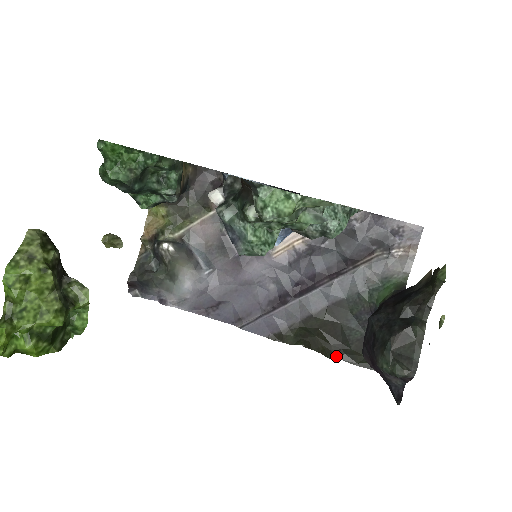
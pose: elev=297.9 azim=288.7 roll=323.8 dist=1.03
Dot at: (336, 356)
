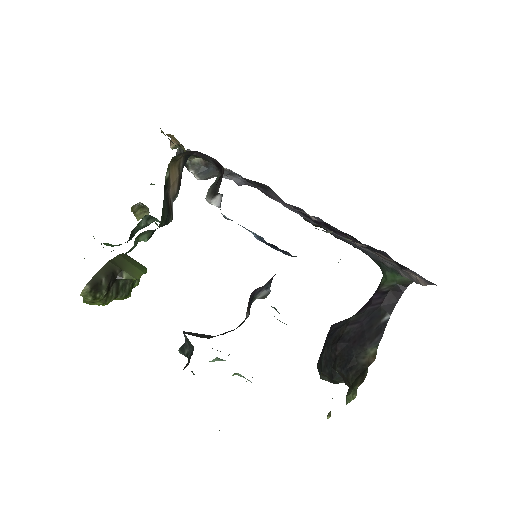
Dot at: occluded
